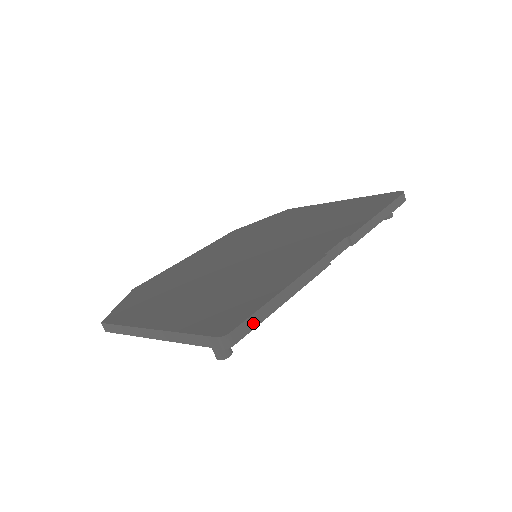
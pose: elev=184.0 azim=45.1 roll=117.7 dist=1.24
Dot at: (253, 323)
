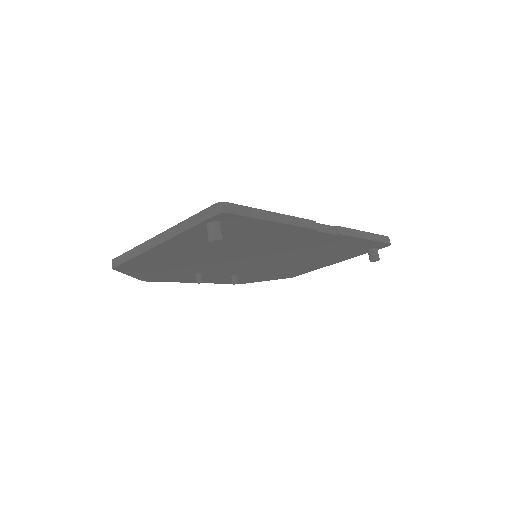
Dot at: (246, 212)
